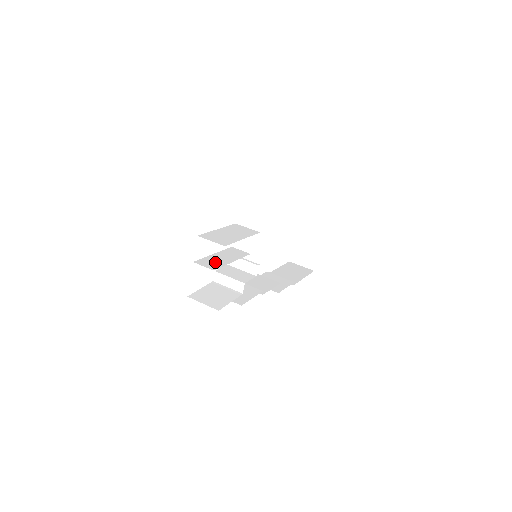
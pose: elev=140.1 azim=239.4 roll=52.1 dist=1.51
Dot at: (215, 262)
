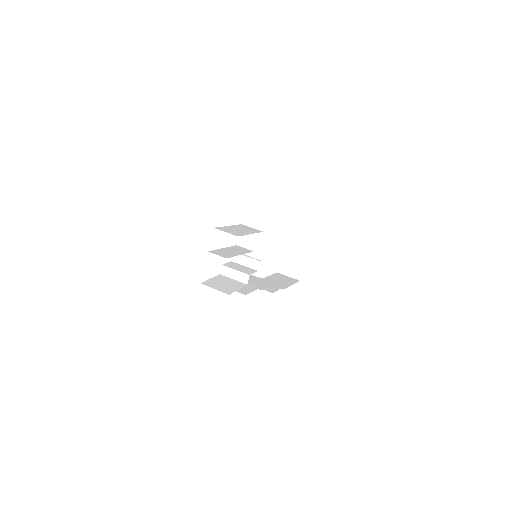
Dot at: (226, 253)
